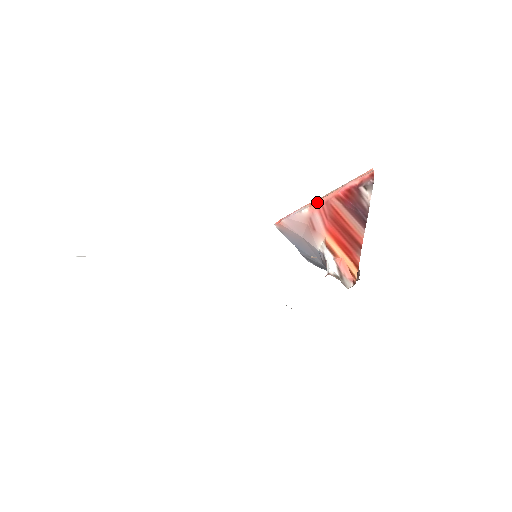
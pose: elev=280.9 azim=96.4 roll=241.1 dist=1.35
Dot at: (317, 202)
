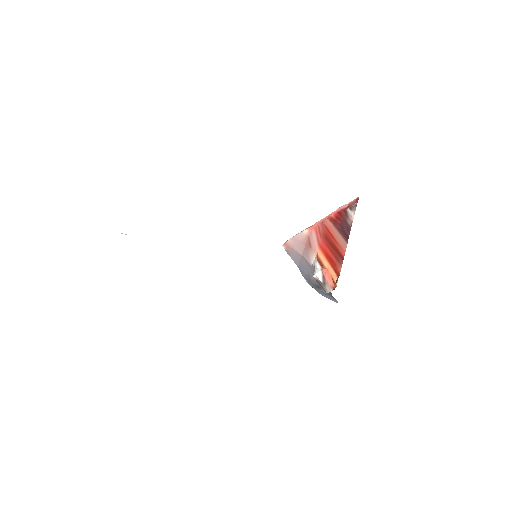
Dot at: (315, 224)
